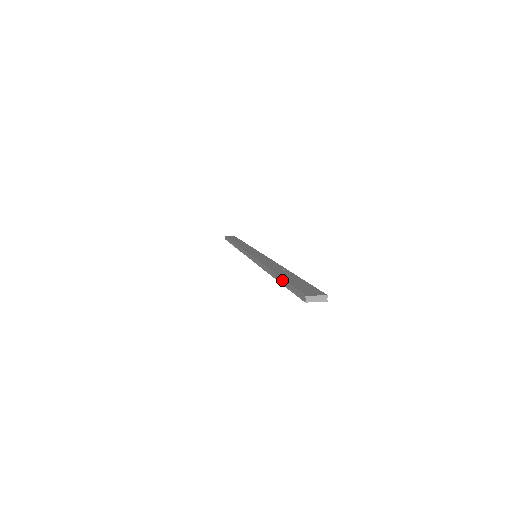
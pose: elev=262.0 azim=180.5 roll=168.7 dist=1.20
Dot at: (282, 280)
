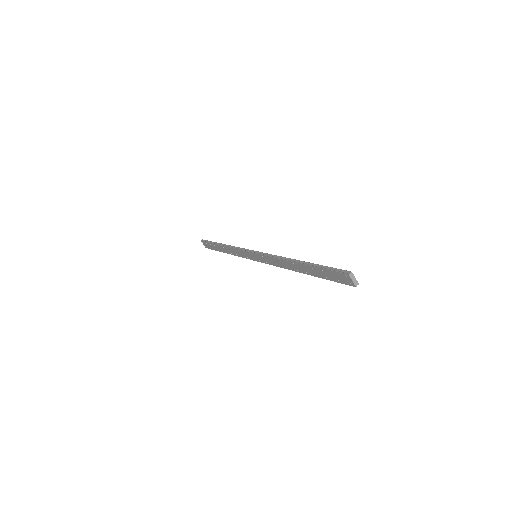
Dot at: (316, 264)
